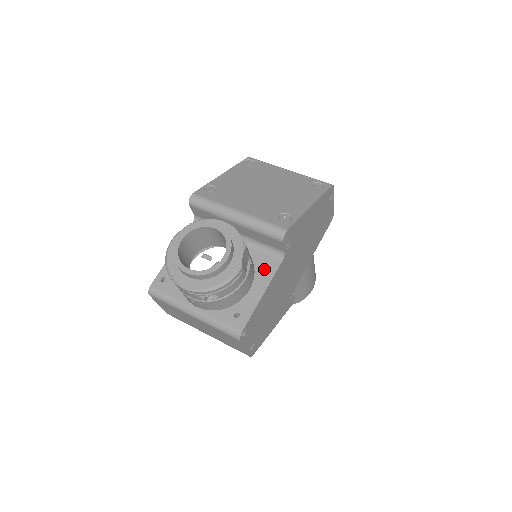
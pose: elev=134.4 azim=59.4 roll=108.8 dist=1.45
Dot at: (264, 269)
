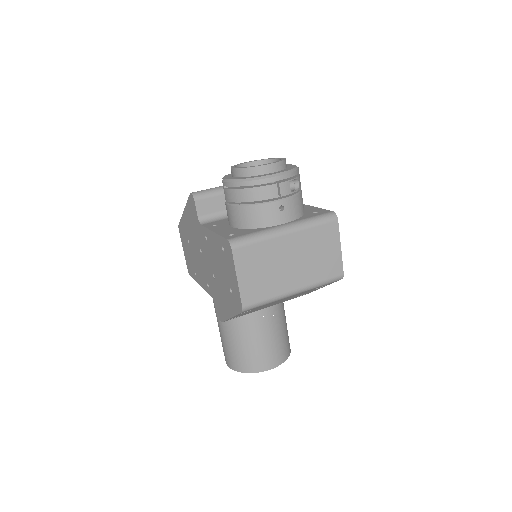
Dot at: occluded
